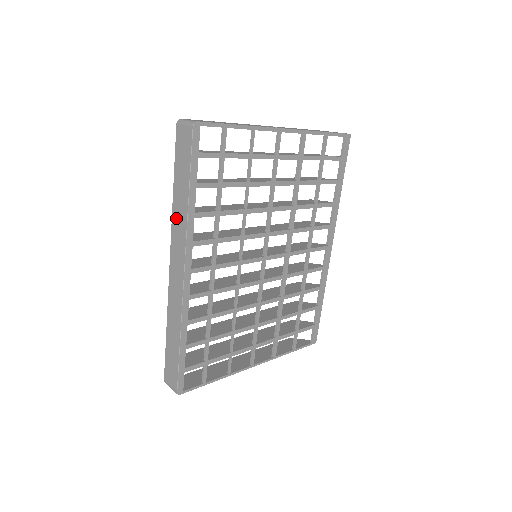
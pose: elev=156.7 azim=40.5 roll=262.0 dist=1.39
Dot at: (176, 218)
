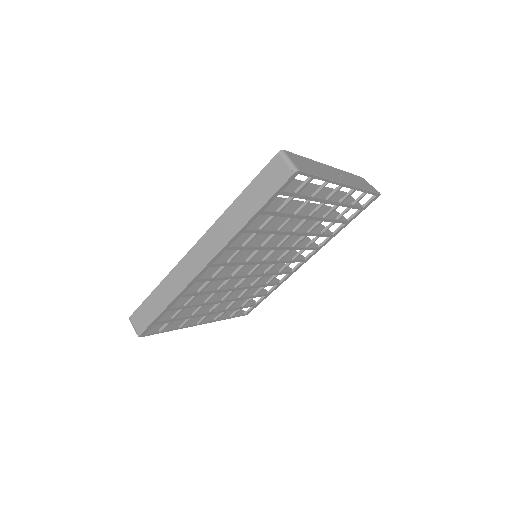
Dot at: (225, 221)
